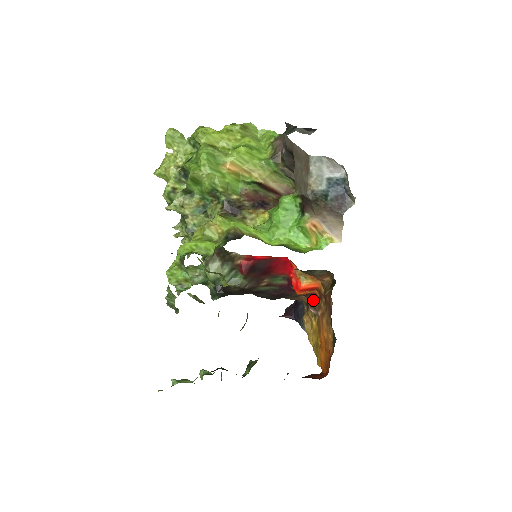
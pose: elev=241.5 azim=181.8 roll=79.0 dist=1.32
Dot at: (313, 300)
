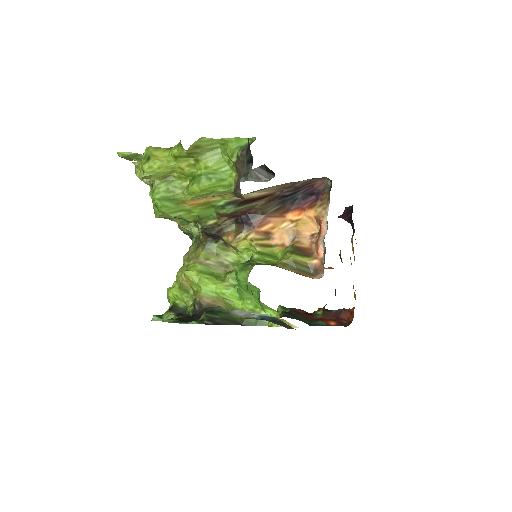
Dot at: (341, 259)
